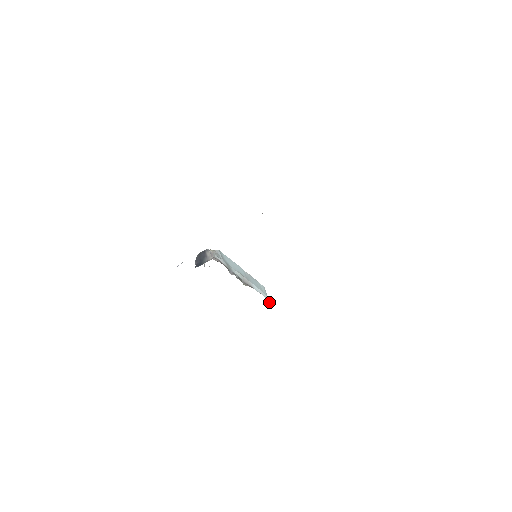
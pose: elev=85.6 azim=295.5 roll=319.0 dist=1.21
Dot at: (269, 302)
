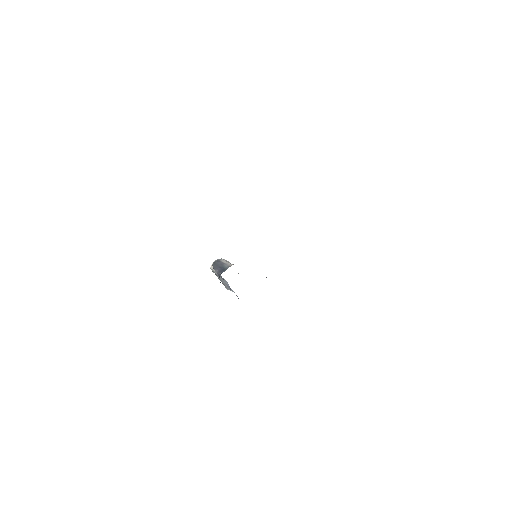
Dot at: occluded
